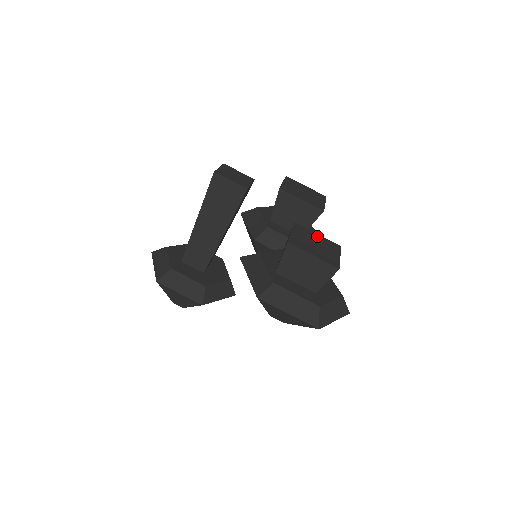
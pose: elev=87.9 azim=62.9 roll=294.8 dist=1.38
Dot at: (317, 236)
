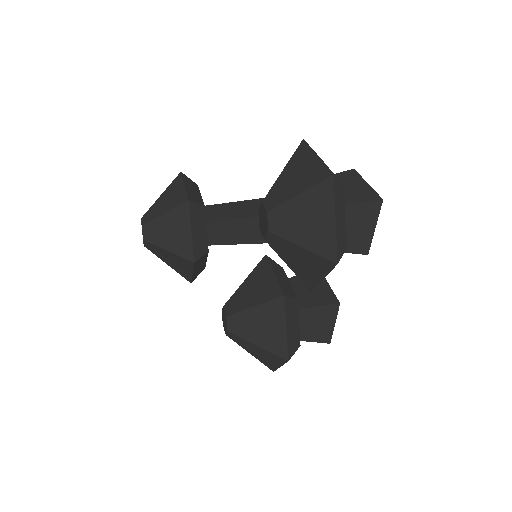
Dot at: occluded
